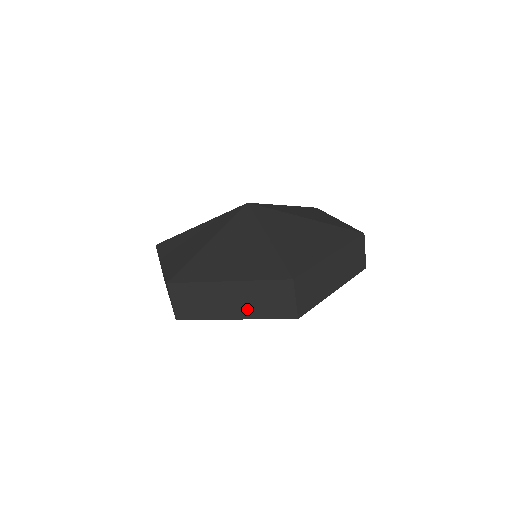
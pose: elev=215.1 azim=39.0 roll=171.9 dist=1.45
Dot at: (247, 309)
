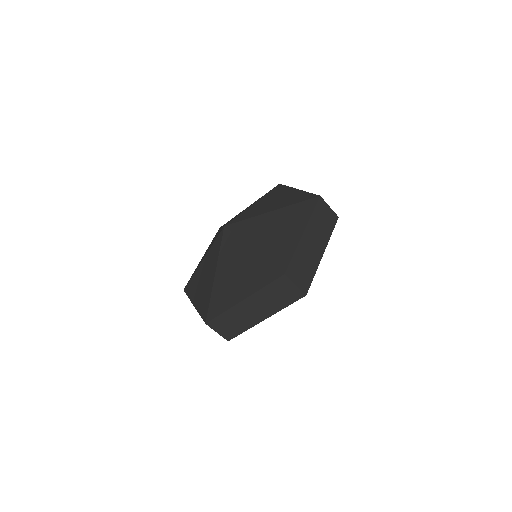
Dot at: occluded
